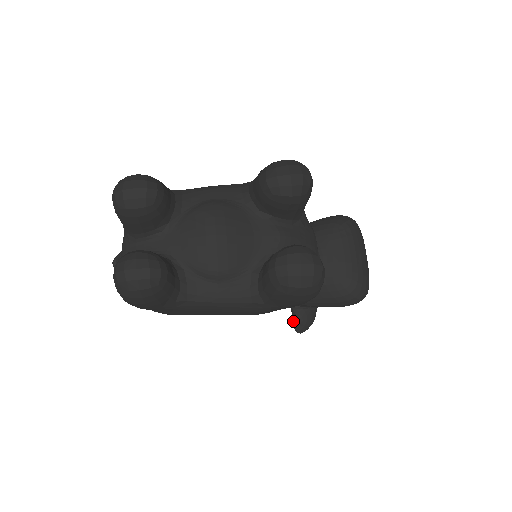
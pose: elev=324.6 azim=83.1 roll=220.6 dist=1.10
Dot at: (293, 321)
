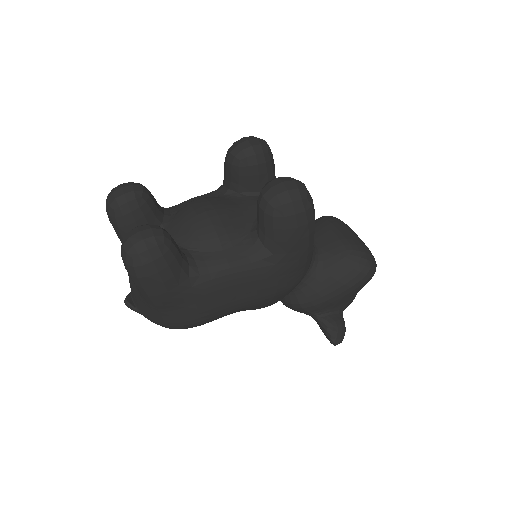
Dot at: (325, 333)
